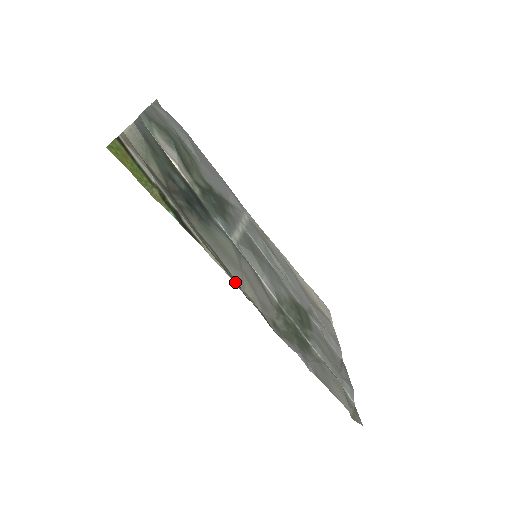
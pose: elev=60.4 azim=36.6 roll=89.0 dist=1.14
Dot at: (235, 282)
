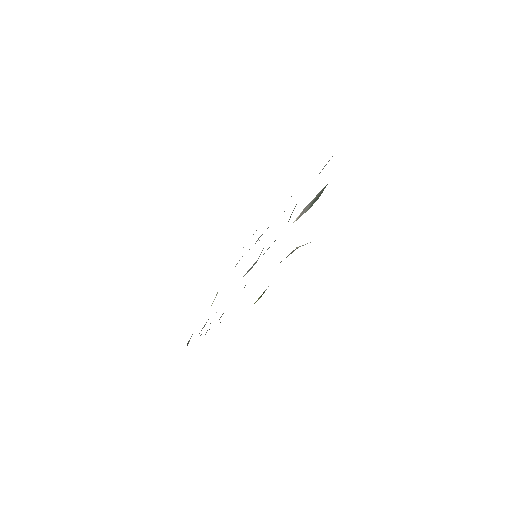
Dot at: occluded
